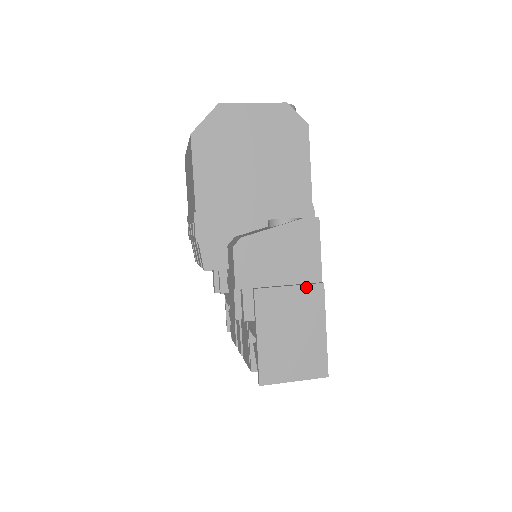
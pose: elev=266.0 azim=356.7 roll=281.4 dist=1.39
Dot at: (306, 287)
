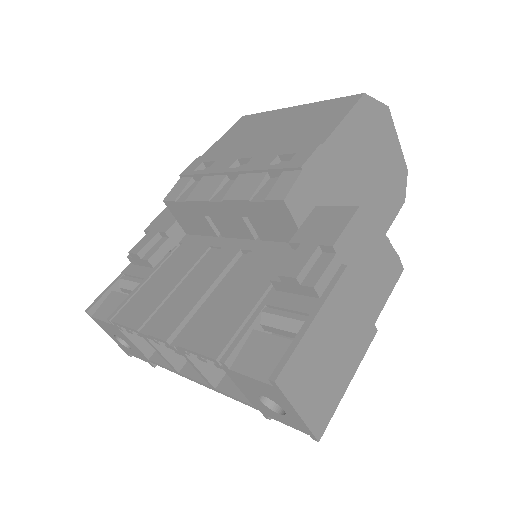
Dot at: (369, 317)
